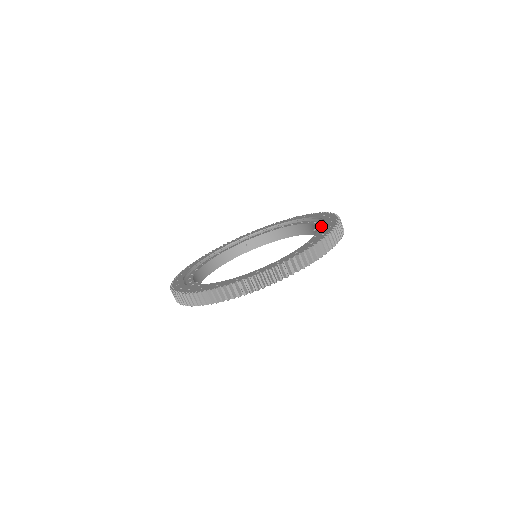
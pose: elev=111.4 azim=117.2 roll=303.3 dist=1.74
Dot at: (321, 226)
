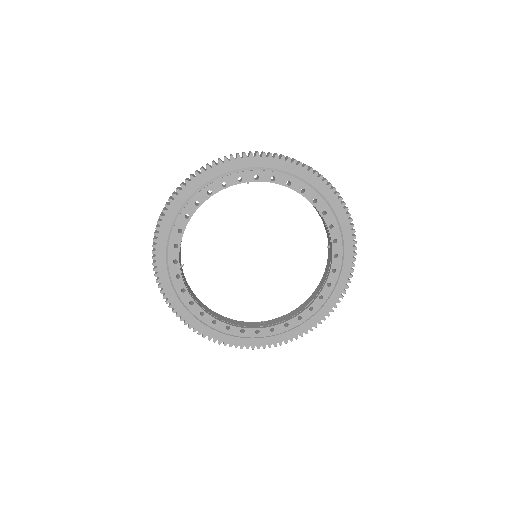
Dot at: occluded
